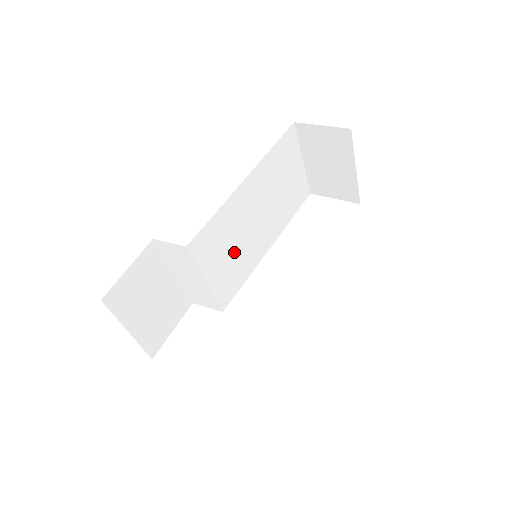
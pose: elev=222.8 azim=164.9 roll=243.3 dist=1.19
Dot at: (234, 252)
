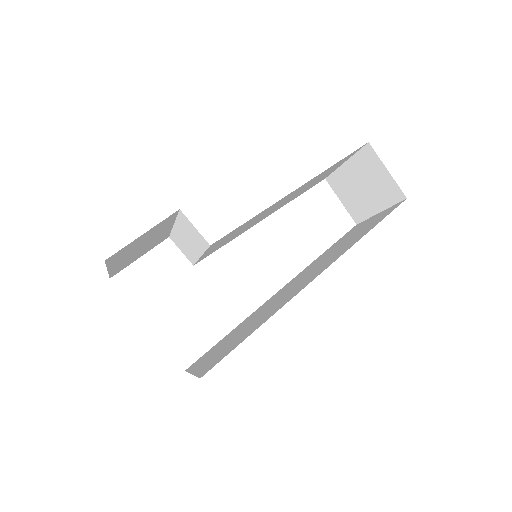
Dot at: (238, 232)
